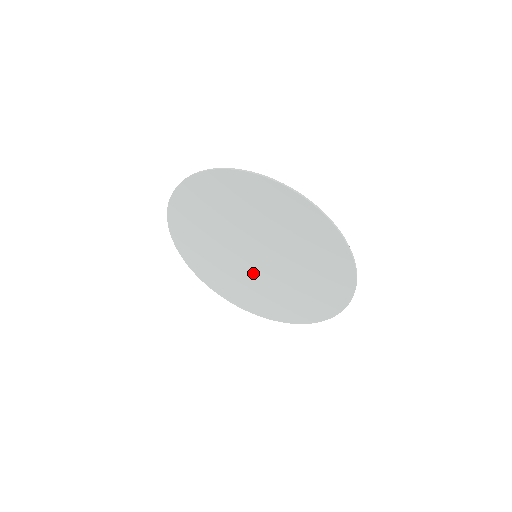
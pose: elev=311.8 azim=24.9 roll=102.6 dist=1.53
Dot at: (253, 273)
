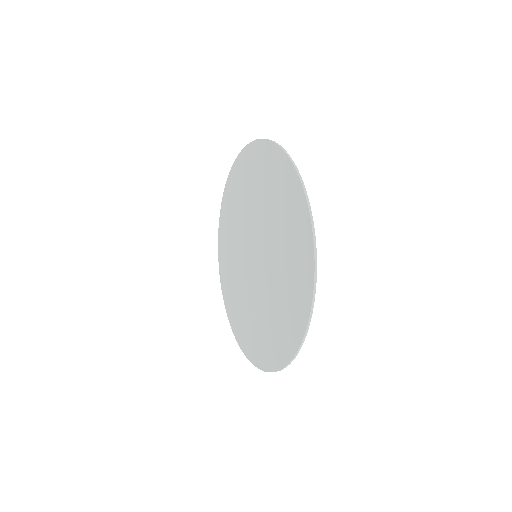
Dot at: (259, 286)
